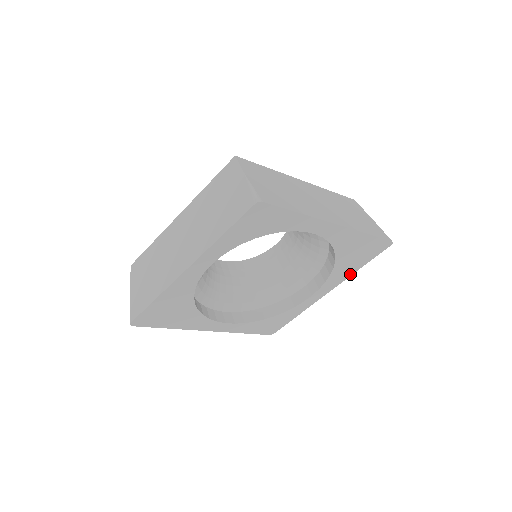
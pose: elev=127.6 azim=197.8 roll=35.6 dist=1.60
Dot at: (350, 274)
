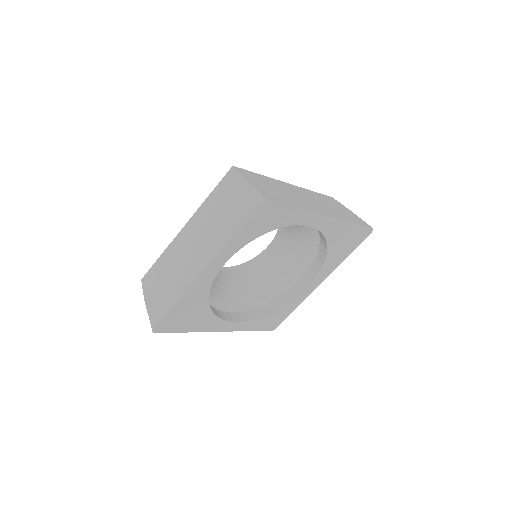
Dot at: (339, 263)
